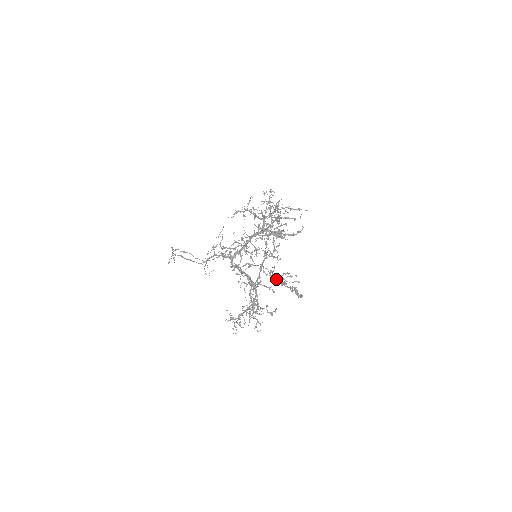
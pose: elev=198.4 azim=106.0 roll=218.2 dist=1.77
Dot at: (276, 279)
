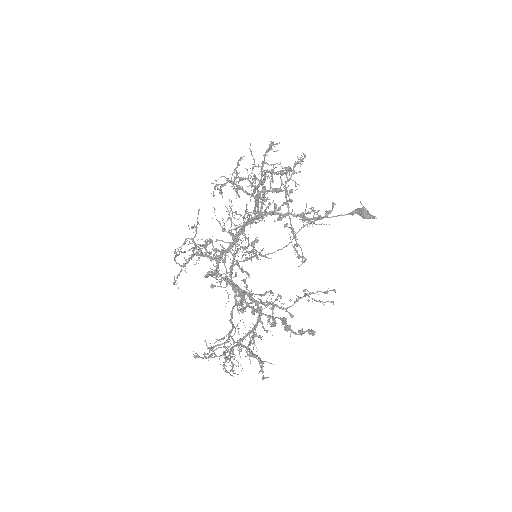
Dot at: (244, 302)
